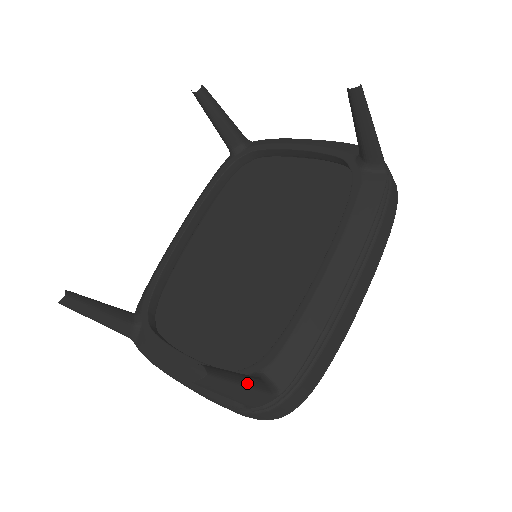
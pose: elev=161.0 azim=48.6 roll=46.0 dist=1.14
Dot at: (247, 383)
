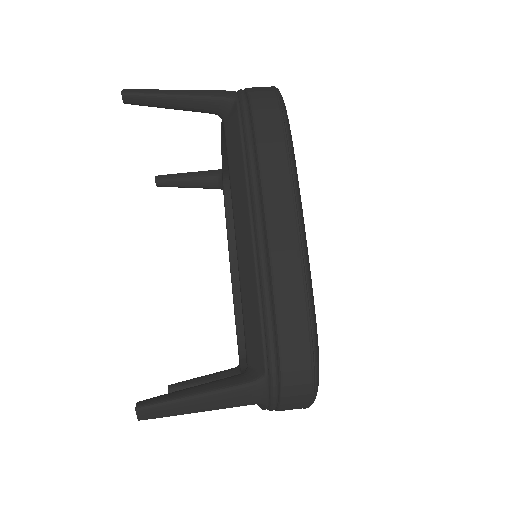
Dot at: (205, 390)
